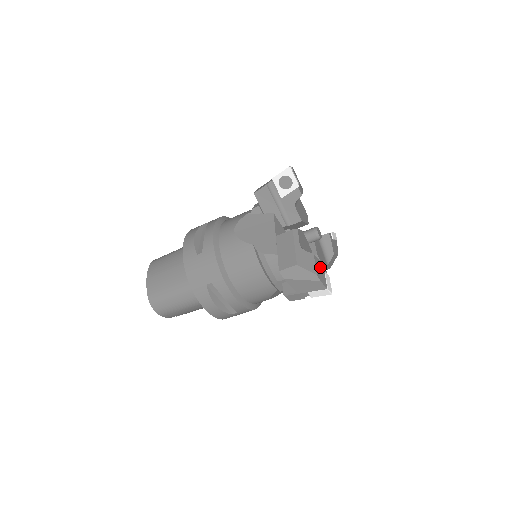
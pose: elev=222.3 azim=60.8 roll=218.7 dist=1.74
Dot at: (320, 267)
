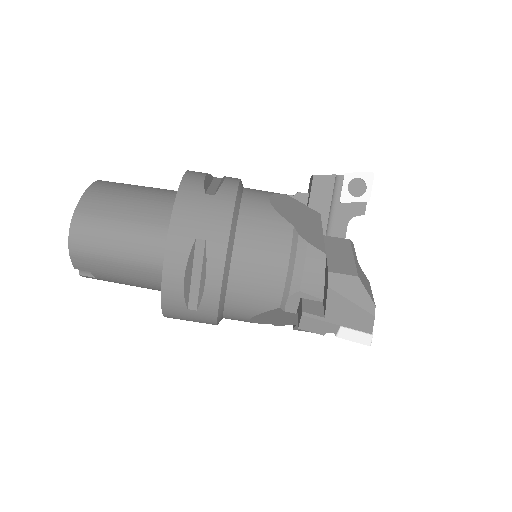
Dot at: occluded
